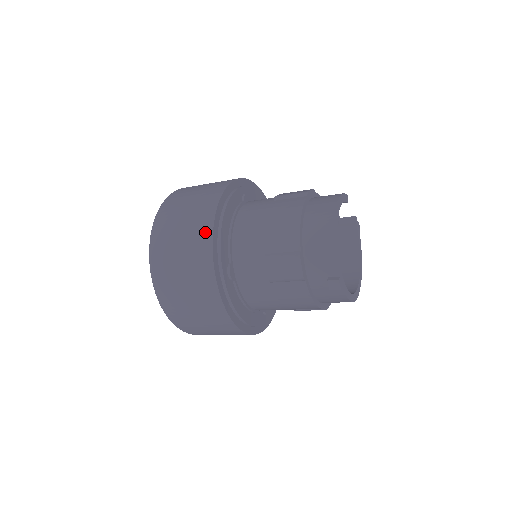
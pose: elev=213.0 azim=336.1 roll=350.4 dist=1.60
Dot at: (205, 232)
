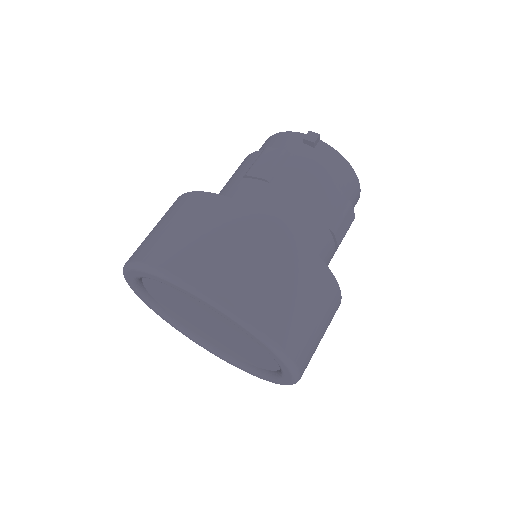
Dot at: (176, 202)
